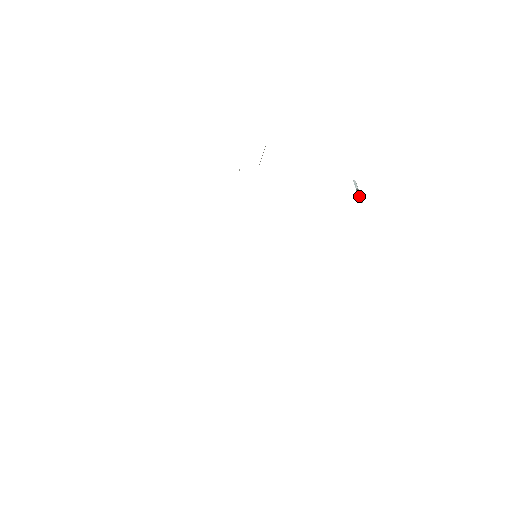
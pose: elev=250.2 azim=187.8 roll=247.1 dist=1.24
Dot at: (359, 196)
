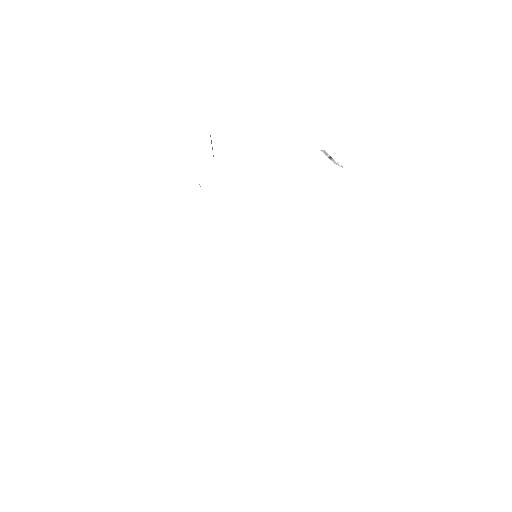
Dot at: (335, 163)
